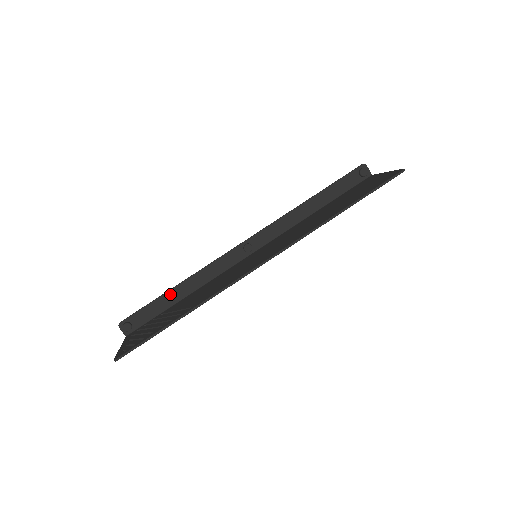
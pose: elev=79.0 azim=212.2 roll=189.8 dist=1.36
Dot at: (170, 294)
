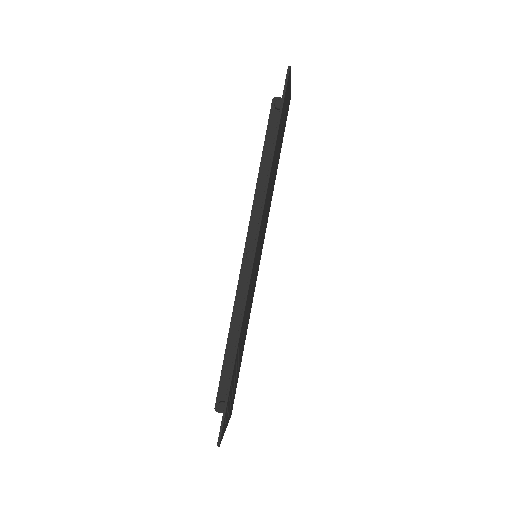
Dot at: (229, 350)
